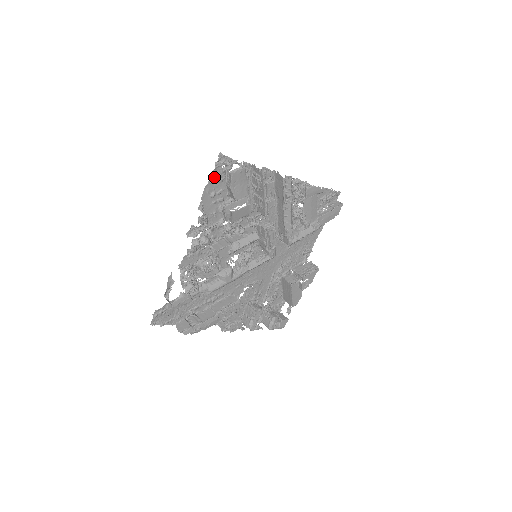
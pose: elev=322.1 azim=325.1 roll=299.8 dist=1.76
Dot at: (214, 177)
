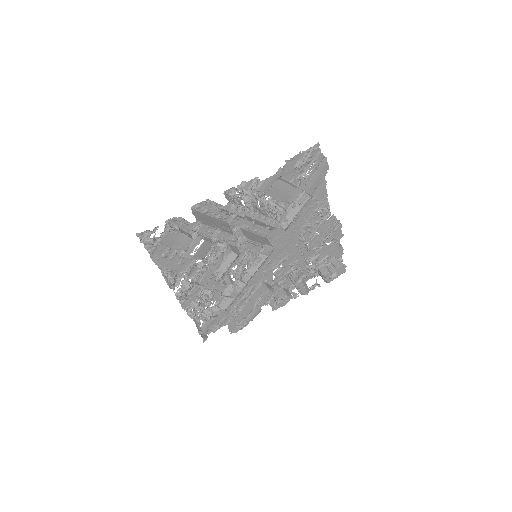
Dot at: (151, 248)
